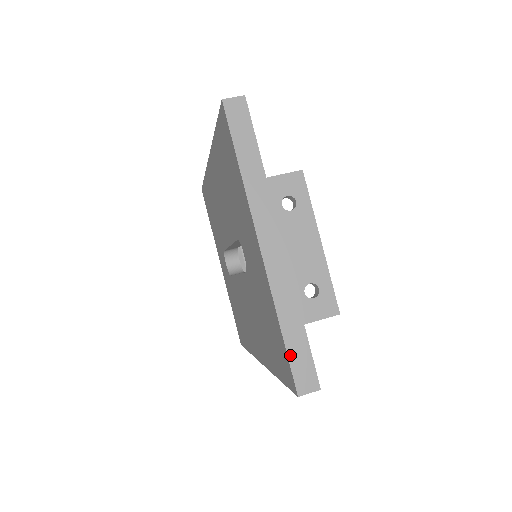
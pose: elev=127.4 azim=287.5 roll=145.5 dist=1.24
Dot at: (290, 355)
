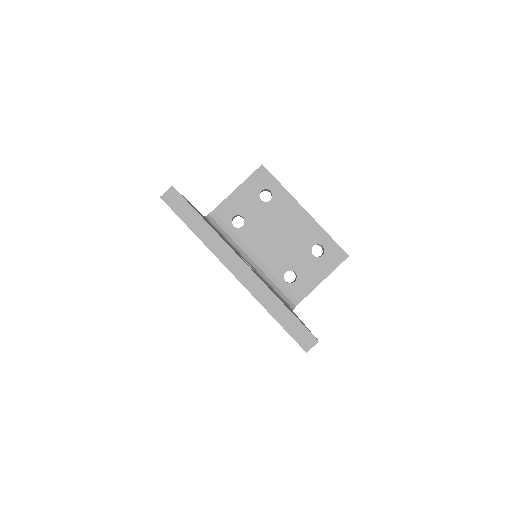
Dot at: (288, 330)
